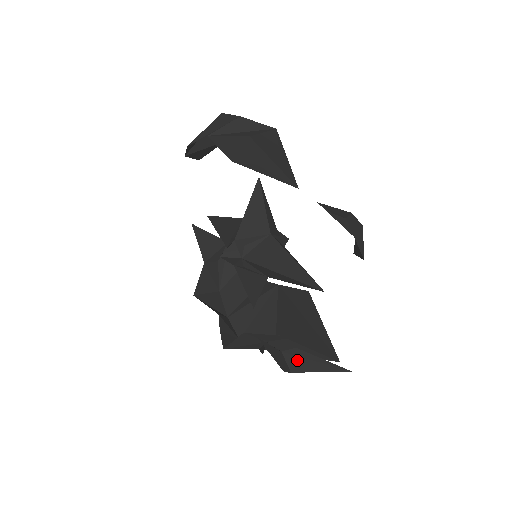
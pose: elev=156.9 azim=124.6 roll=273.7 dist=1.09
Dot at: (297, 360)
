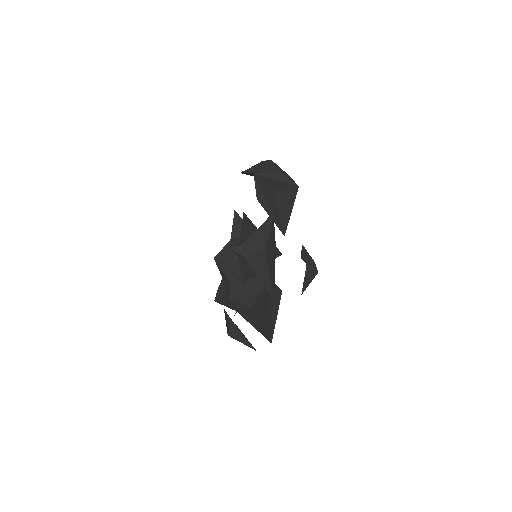
Dot at: (234, 331)
